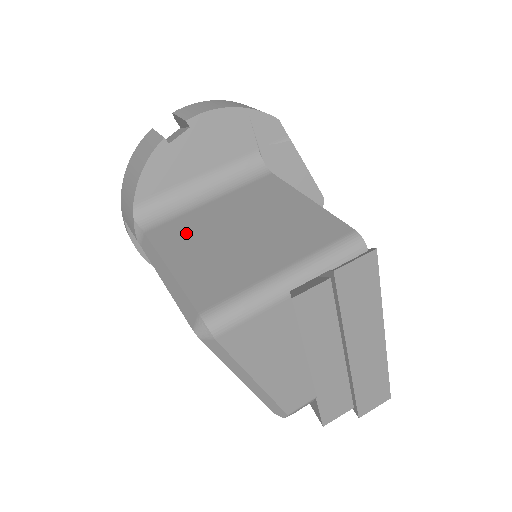
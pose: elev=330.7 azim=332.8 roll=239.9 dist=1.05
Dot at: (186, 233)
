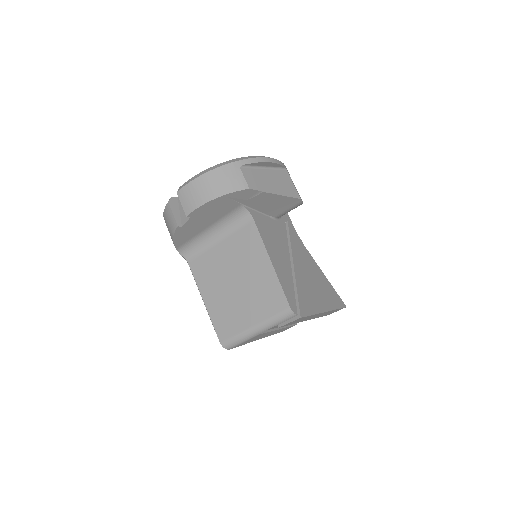
Dot at: (209, 273)
